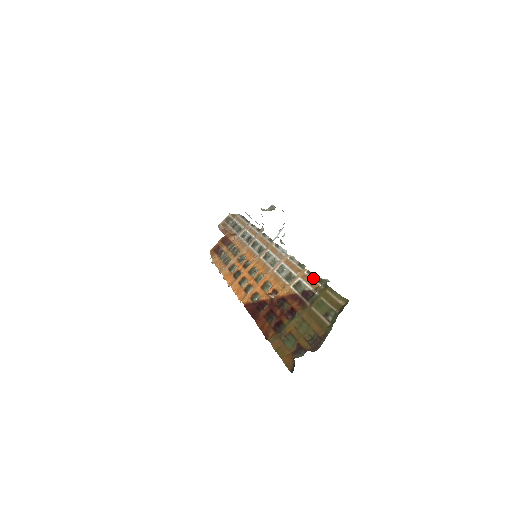
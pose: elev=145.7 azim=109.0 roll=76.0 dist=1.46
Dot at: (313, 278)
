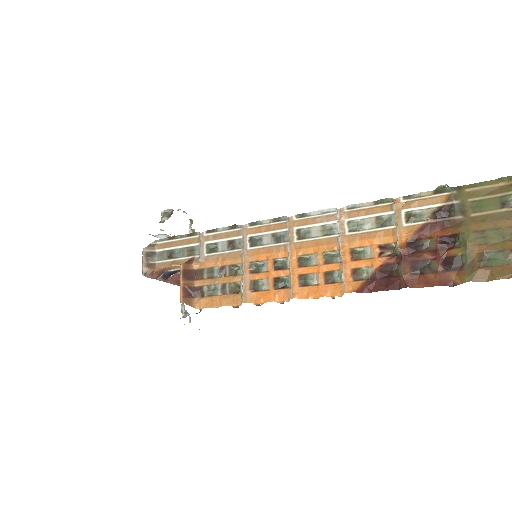
Dot at: (424, 196)
